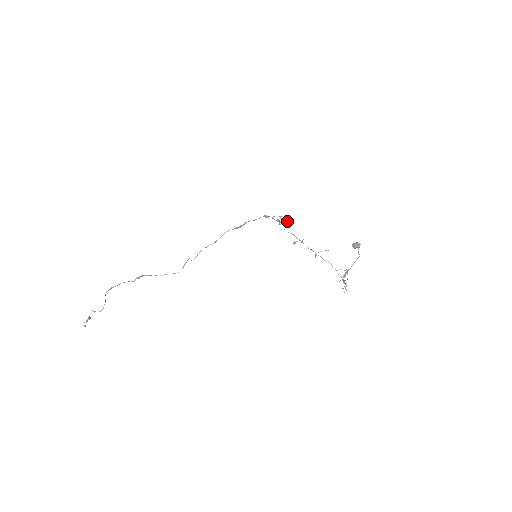
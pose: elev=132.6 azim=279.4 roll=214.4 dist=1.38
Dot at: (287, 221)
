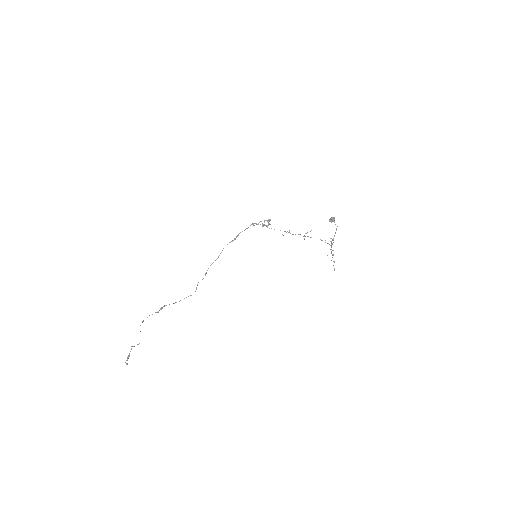
Dot at: occluded
